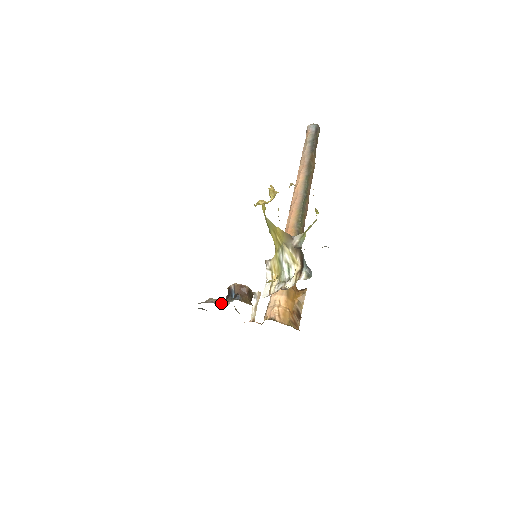
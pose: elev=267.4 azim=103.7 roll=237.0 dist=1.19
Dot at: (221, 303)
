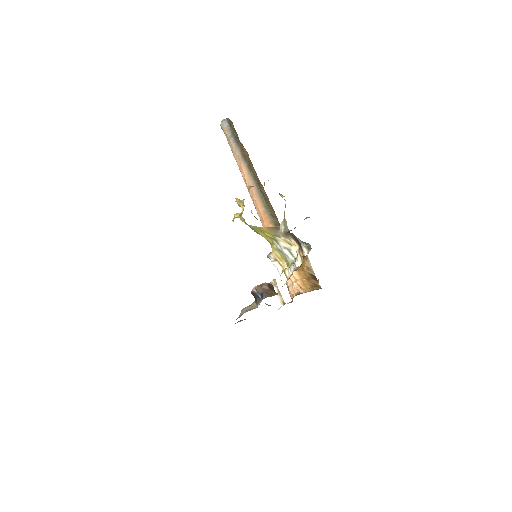
Dot at: (253, 307)
